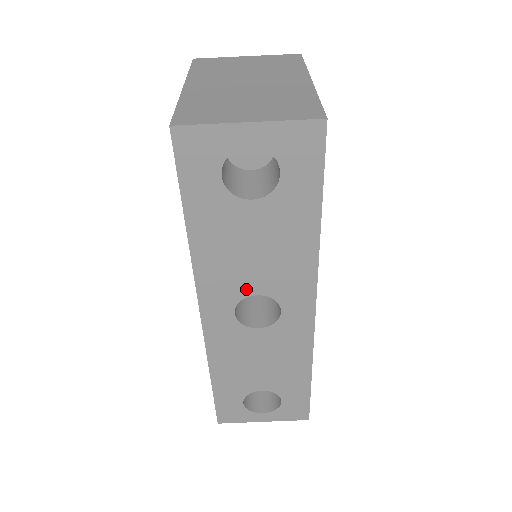
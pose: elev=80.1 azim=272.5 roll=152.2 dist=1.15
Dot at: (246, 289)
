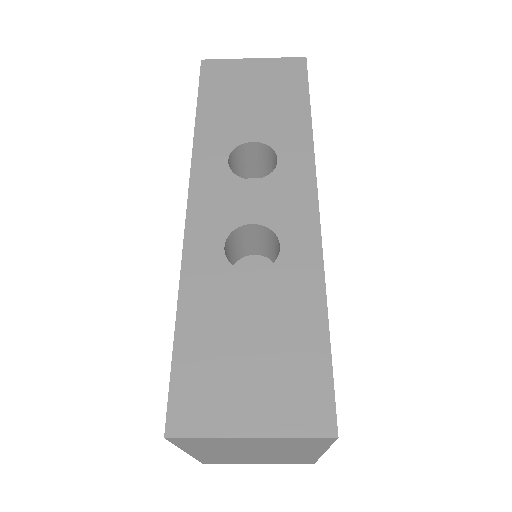
Dot at: occluded
